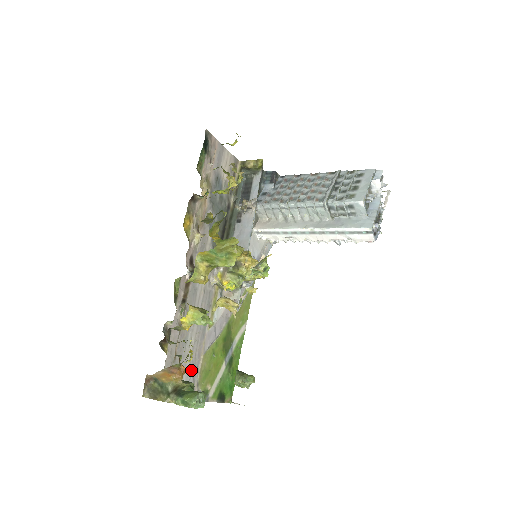
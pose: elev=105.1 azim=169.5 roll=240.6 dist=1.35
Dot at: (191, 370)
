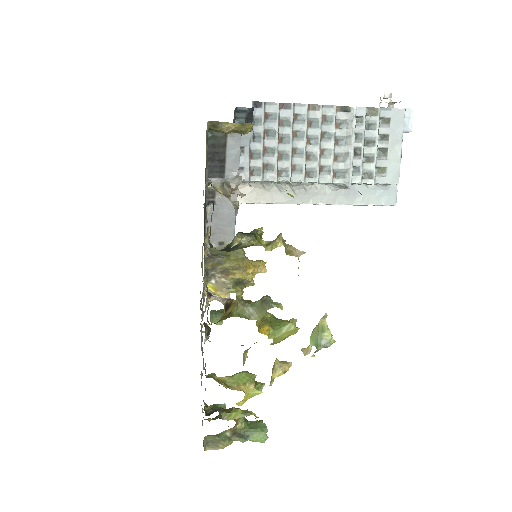
Dot at: (201, 372)
